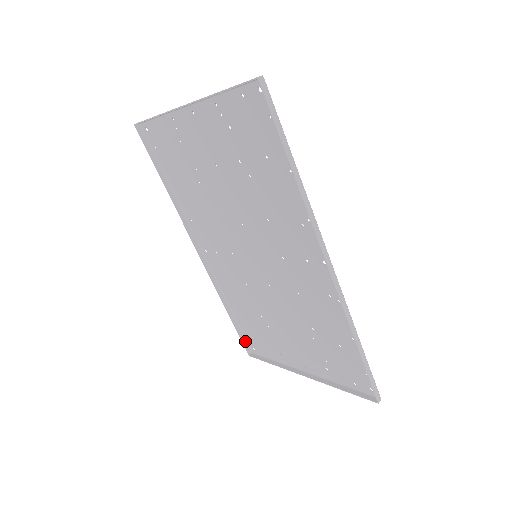
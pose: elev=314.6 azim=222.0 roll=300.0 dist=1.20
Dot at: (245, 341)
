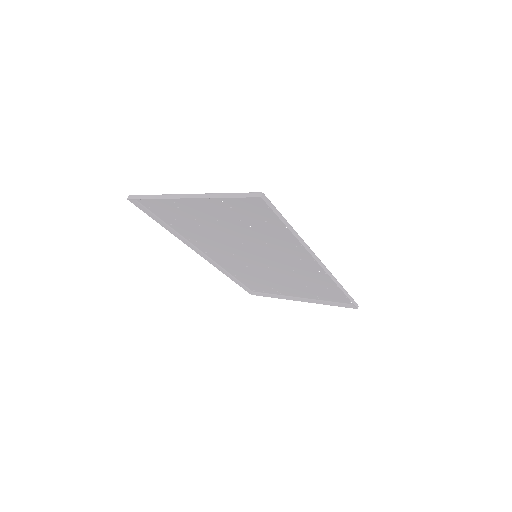
Dot at: (246, 288)
